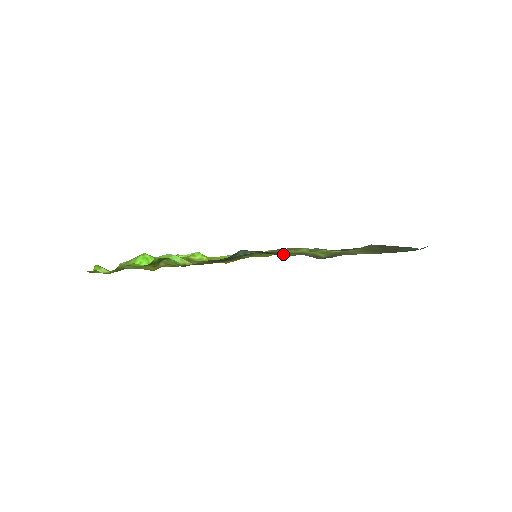
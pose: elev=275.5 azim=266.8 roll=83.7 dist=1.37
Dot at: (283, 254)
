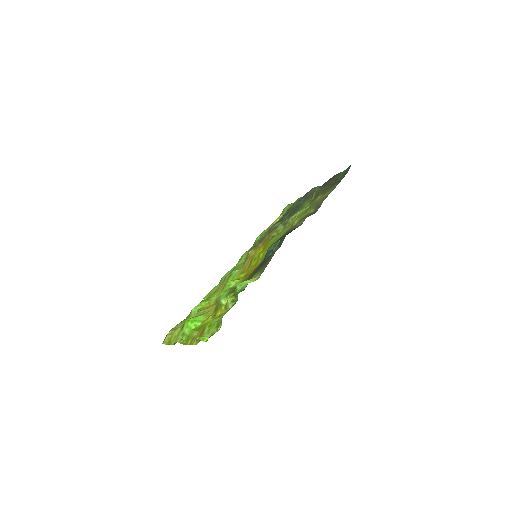
Dot at: (294, 228)
